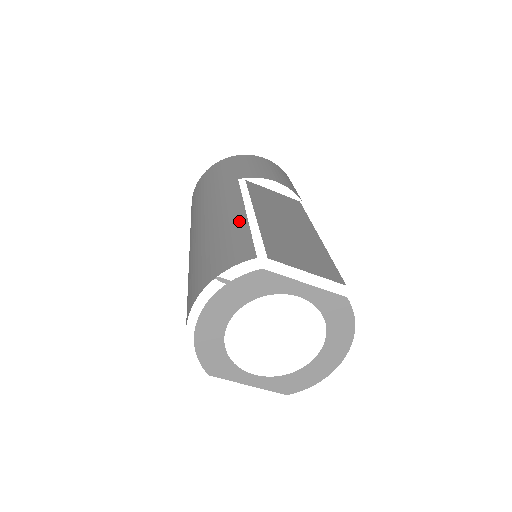
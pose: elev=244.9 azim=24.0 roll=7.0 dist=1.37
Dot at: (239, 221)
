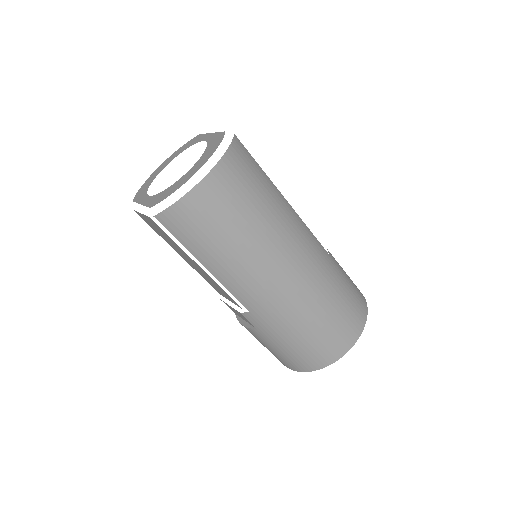
Dot at: occluded
